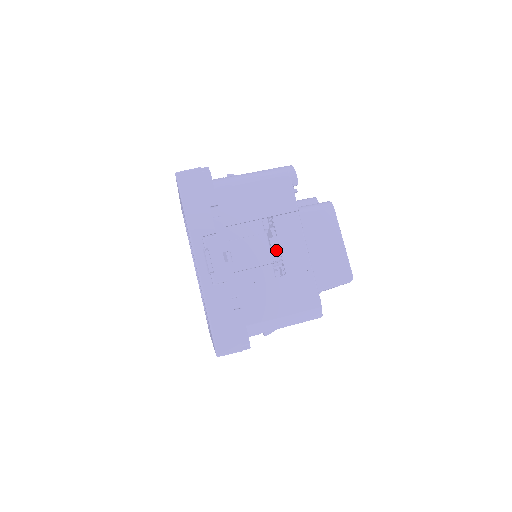
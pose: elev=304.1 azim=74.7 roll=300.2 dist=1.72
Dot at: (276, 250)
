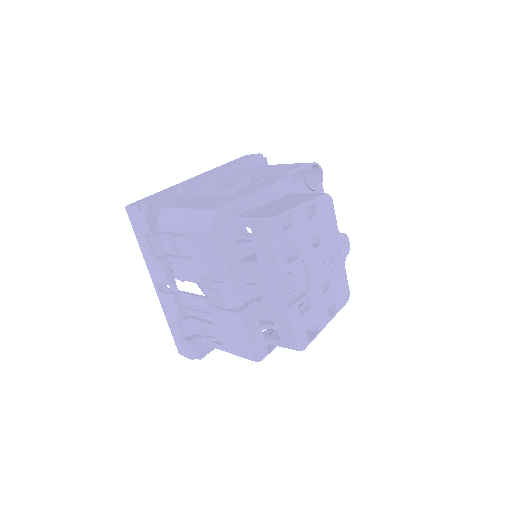
Dot at: (243, 188)
